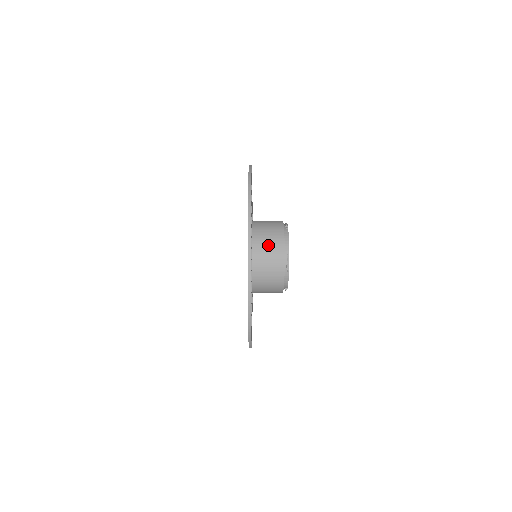
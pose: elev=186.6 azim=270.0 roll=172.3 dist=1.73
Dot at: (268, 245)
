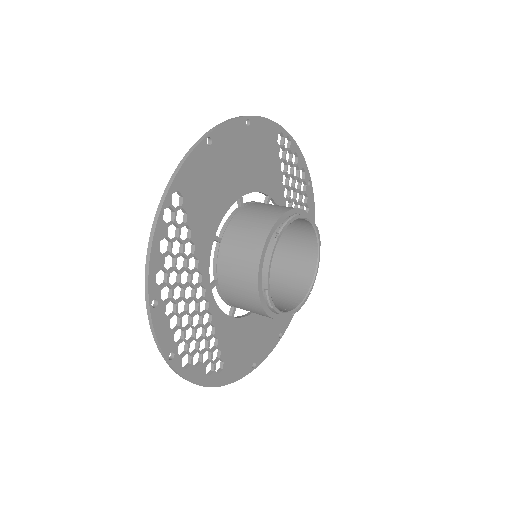
Dot at: (236, 272)
